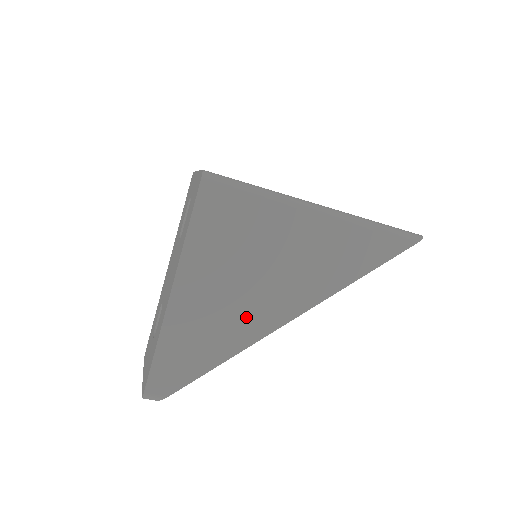
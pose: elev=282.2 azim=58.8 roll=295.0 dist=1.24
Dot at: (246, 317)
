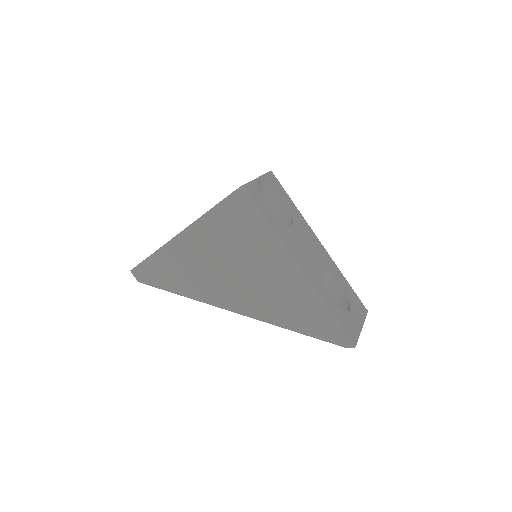
Dot at: (207, 285)
